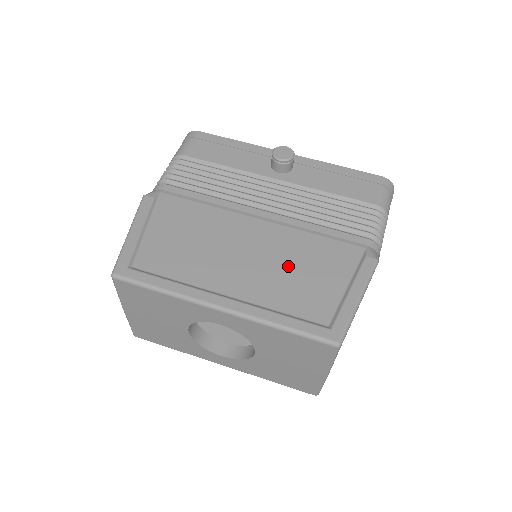
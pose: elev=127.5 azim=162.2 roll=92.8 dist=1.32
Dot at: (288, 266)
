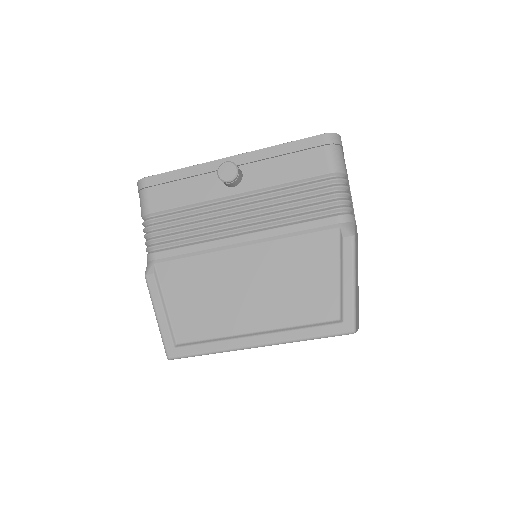
Dot at: (286, 281)
